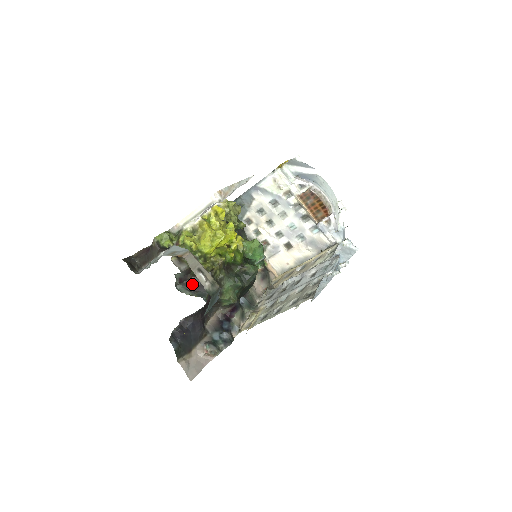
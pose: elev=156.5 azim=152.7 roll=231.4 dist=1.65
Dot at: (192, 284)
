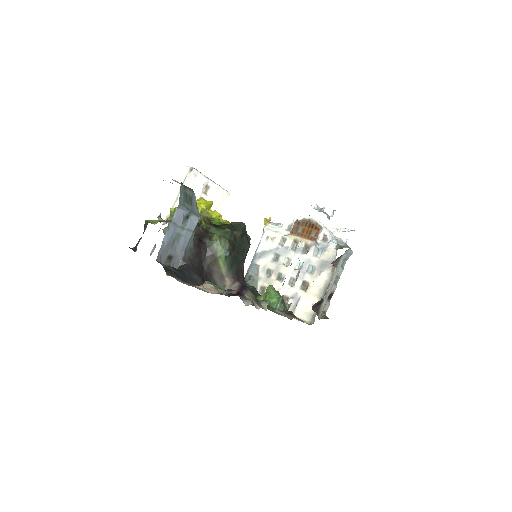
Dot at: occluded
